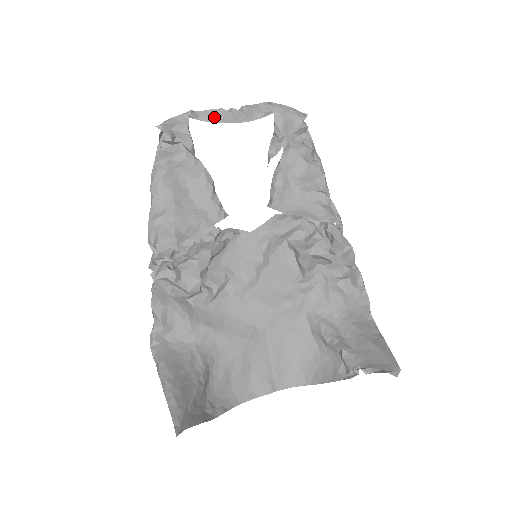
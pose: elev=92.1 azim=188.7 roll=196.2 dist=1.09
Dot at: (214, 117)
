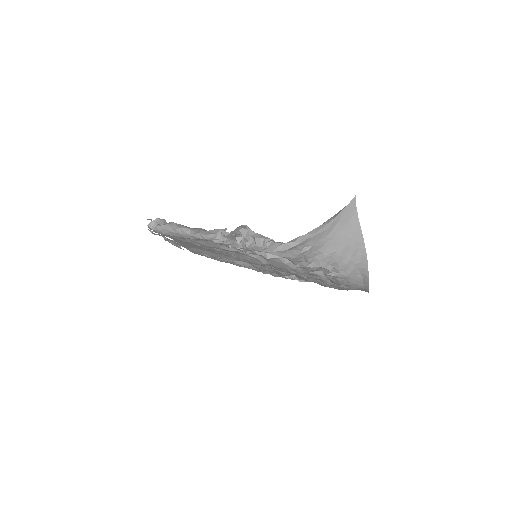
Dot at: occluded
